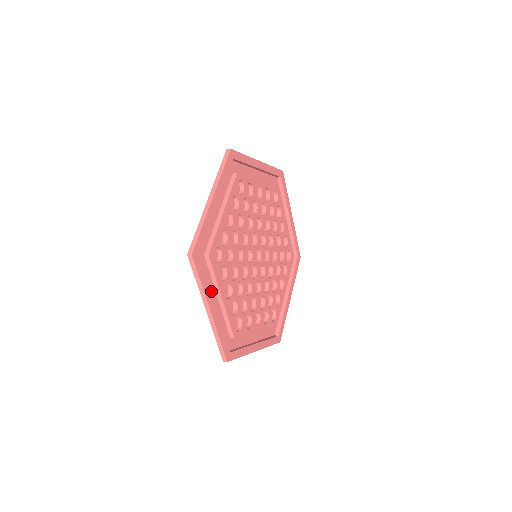
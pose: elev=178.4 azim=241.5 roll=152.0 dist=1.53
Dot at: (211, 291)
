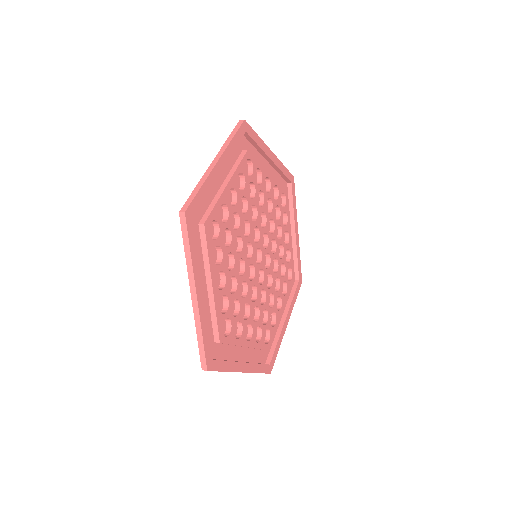
Dot at: occluded
